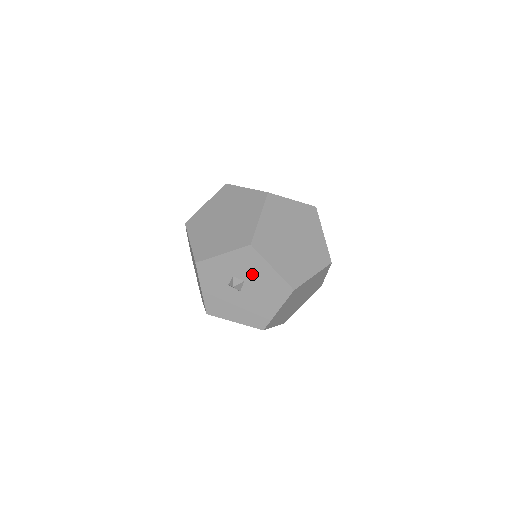
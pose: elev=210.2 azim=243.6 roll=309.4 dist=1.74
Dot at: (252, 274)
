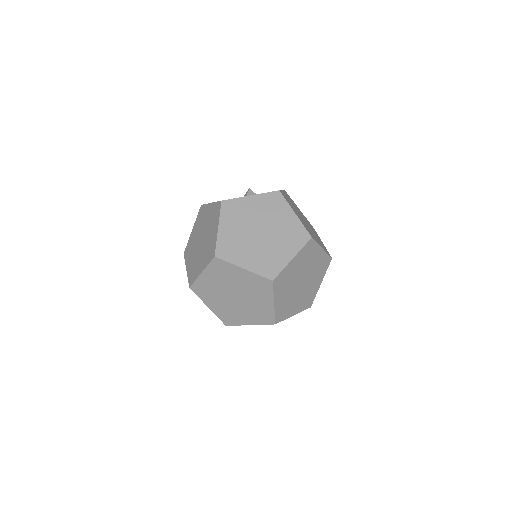
Dot at: occluded
